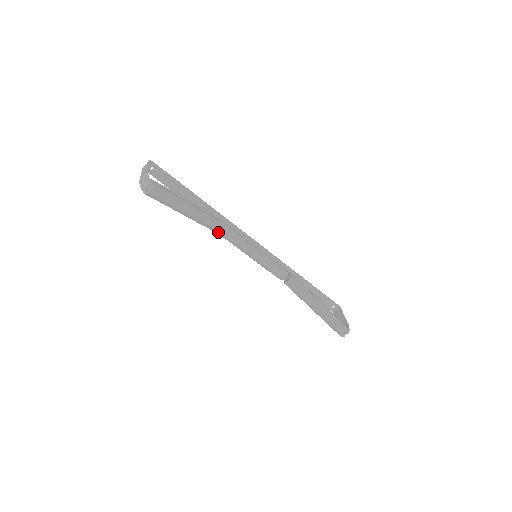
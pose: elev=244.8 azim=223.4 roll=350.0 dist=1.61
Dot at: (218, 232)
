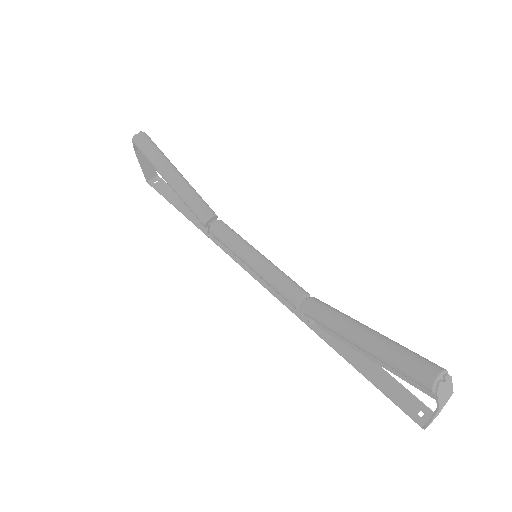
Dot at: (207, 220)
